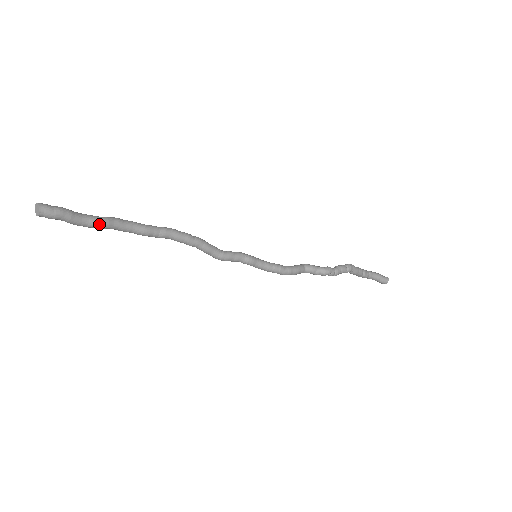
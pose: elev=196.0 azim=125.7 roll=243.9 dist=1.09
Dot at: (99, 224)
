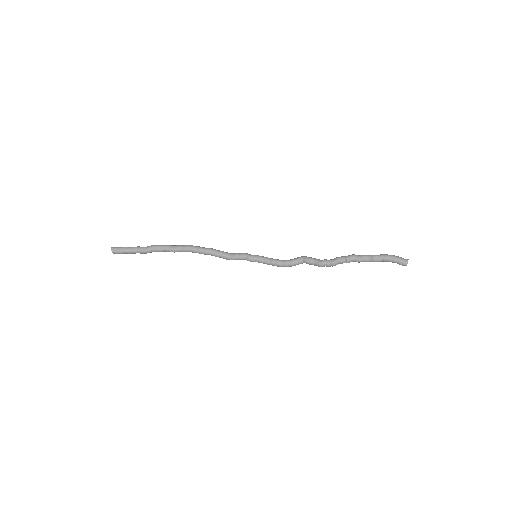
Dot at: (144, 252)
